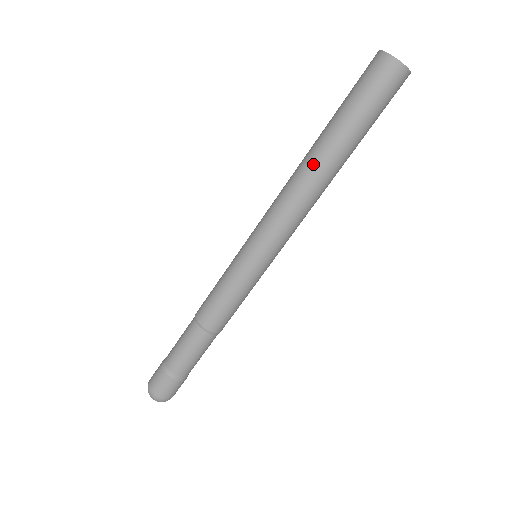
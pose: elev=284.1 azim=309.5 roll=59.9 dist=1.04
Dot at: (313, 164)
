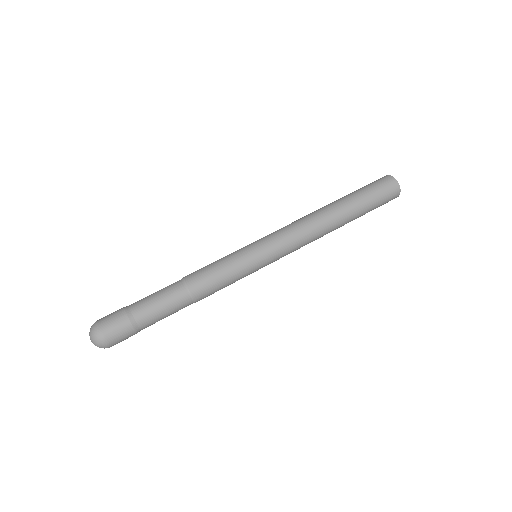
Dot at: (334, 219)
